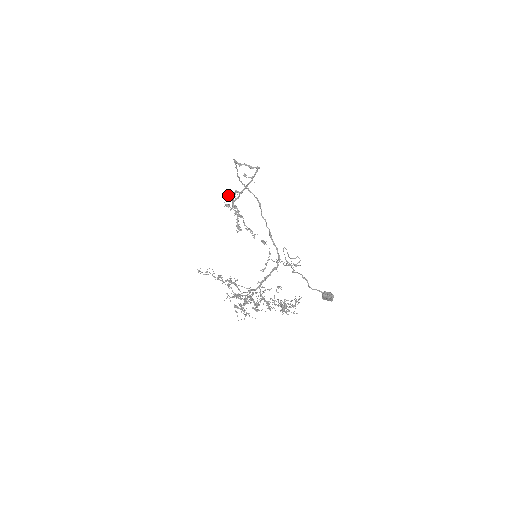
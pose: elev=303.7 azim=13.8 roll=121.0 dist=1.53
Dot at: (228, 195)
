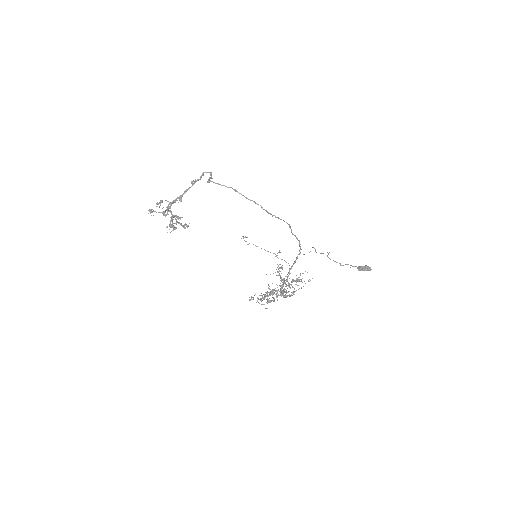
Dot at: (159, 203)
